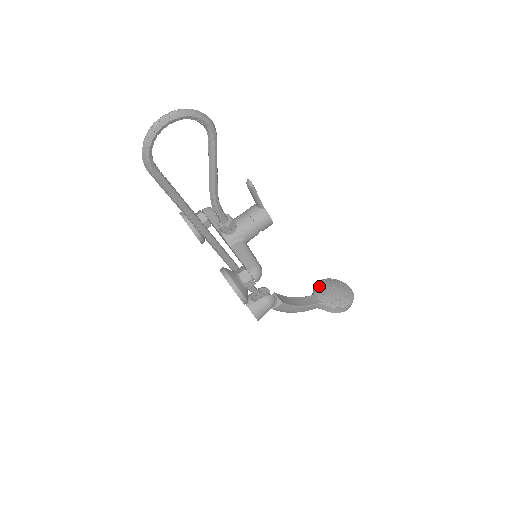
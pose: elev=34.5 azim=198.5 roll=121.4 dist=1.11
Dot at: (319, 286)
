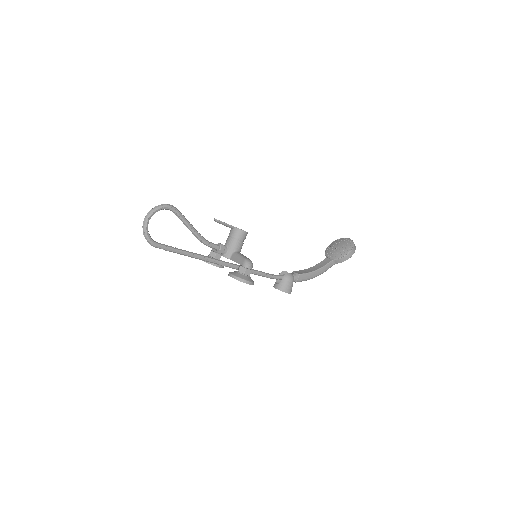
Dot at: (327, 250)
